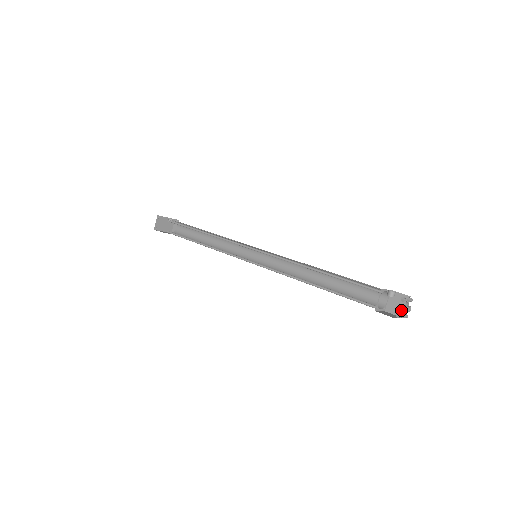
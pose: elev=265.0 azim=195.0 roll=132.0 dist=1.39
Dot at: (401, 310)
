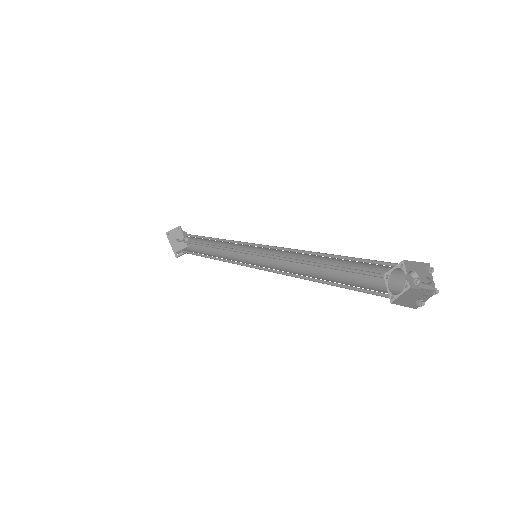
Dot at: occluded
